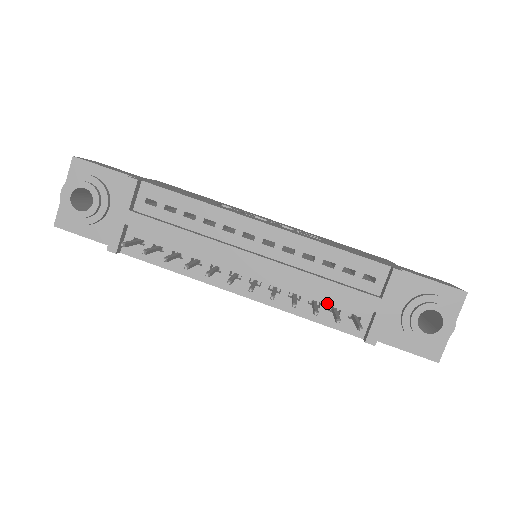
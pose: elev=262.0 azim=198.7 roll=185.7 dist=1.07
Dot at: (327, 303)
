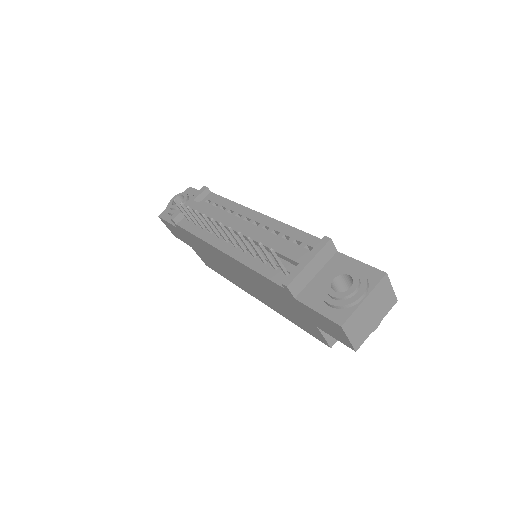
Dot at: occluded
